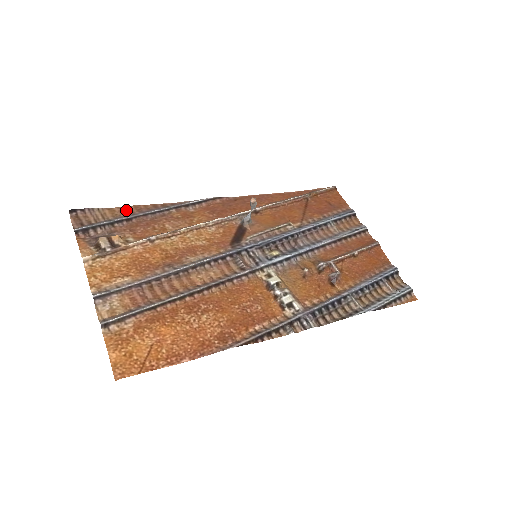
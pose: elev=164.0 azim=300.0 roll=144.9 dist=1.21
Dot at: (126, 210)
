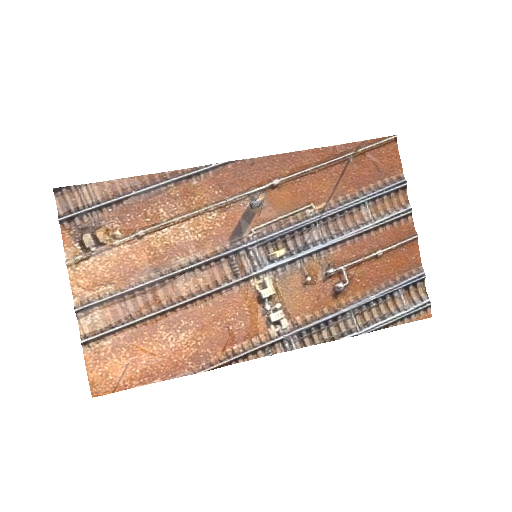
Dot at: (117, 185)
